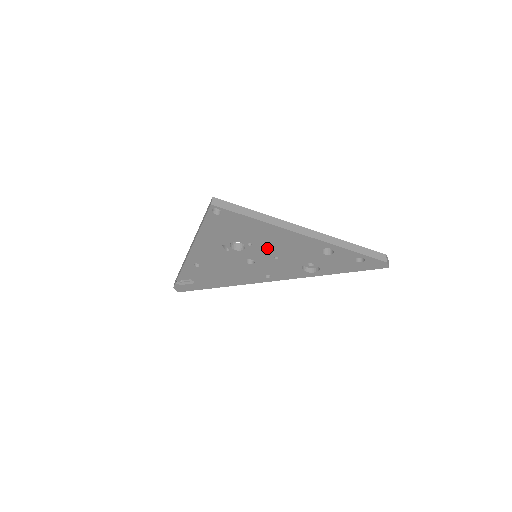
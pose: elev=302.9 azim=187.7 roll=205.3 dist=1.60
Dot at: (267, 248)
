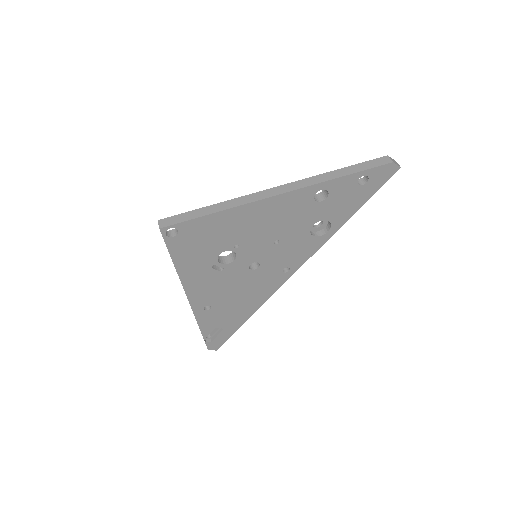
Dot at: (257, 238)
